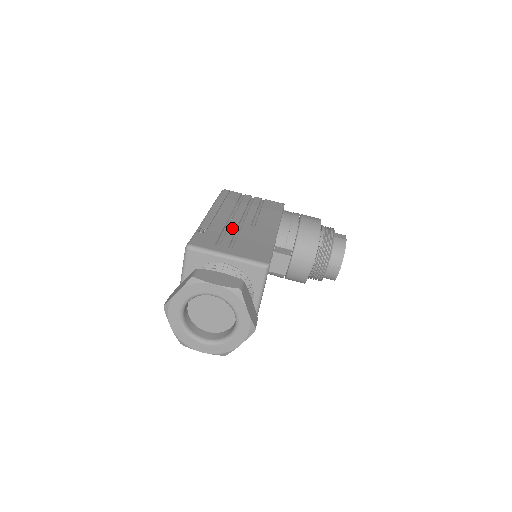
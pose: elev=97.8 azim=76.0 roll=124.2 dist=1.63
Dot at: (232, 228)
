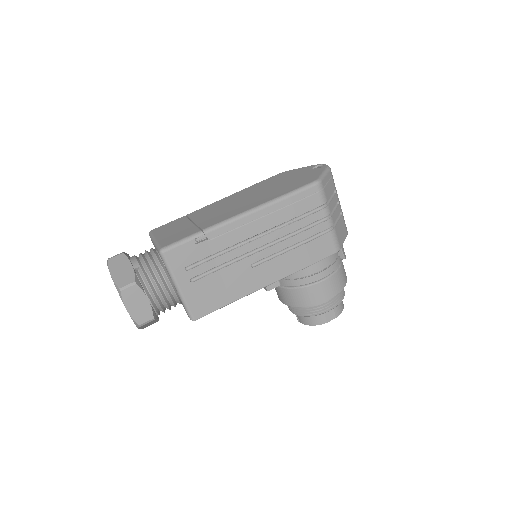
Dot at: (231, 255)
